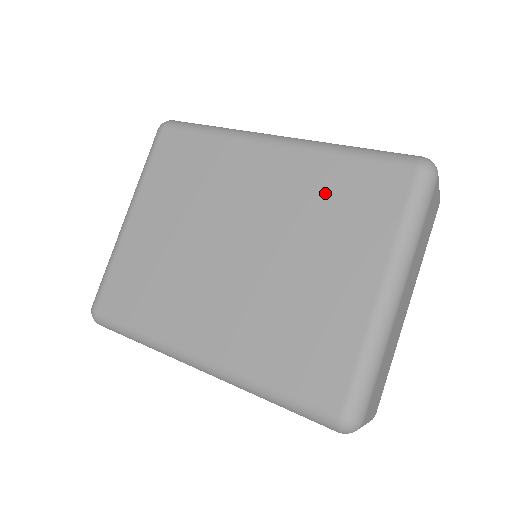
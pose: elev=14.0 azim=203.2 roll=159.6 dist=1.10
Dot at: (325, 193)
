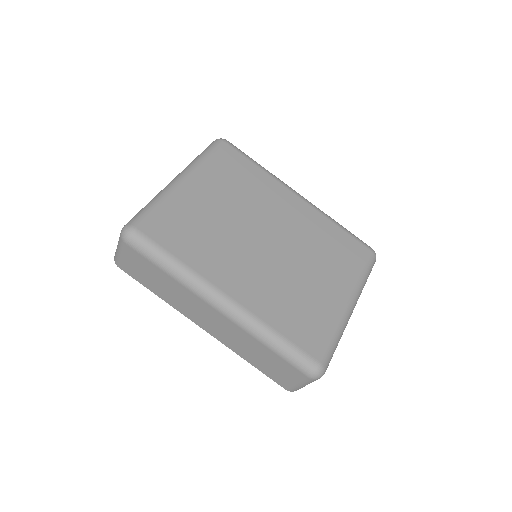
Dot at: (326, 239)
